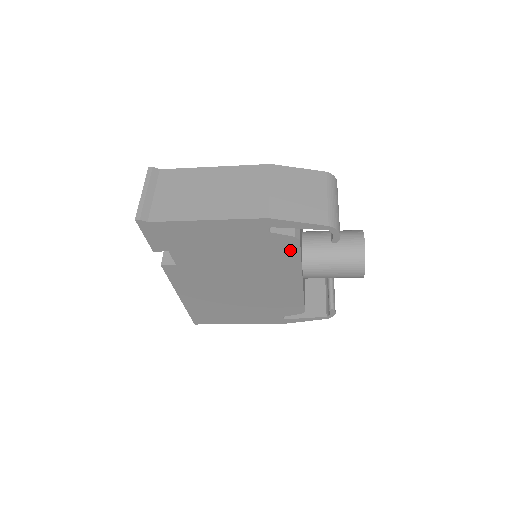
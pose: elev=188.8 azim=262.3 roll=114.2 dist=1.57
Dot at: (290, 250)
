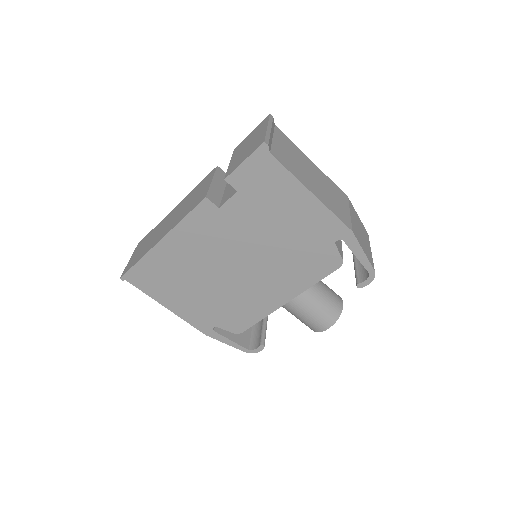
Dot at: (322, 269)
